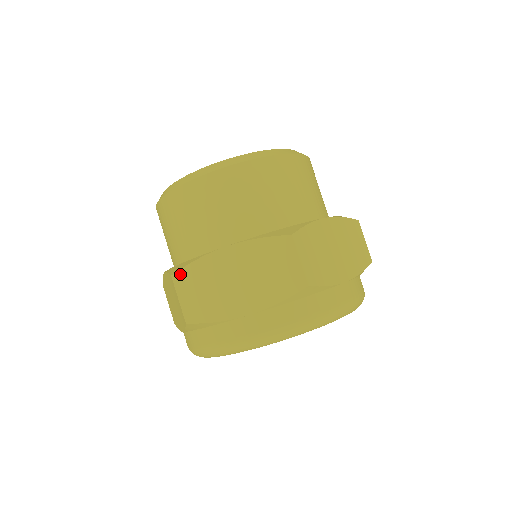
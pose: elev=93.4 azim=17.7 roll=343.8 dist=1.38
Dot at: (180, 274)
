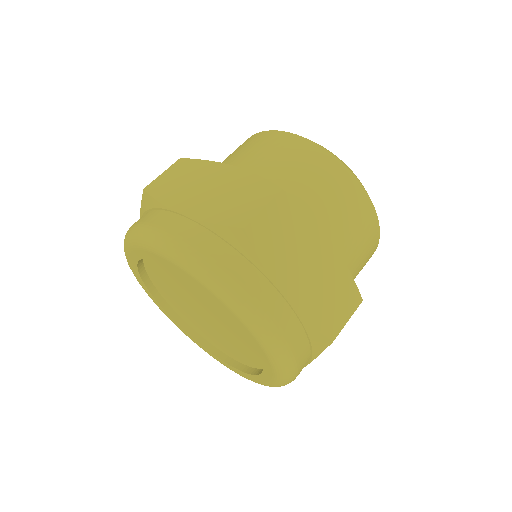
Dot at: (186, 161)
